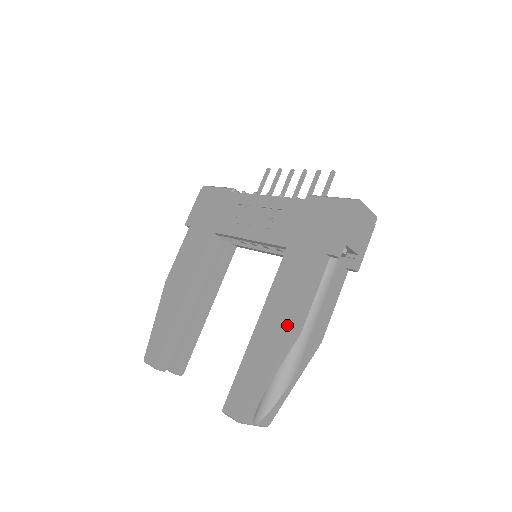
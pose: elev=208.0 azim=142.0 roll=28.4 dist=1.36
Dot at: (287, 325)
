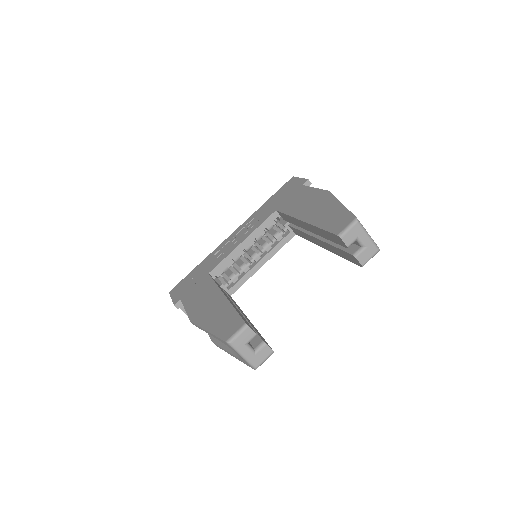
Dot at: (320, 198)
